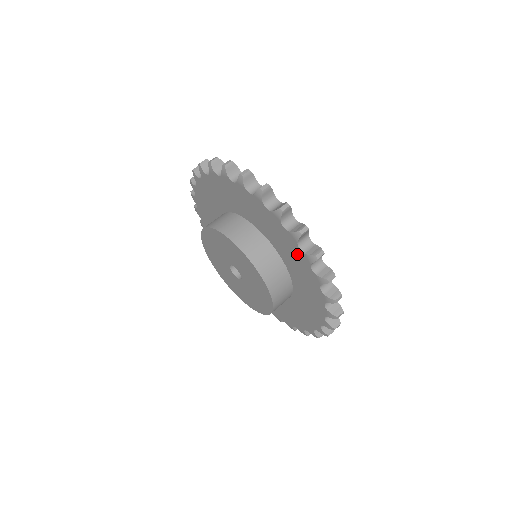
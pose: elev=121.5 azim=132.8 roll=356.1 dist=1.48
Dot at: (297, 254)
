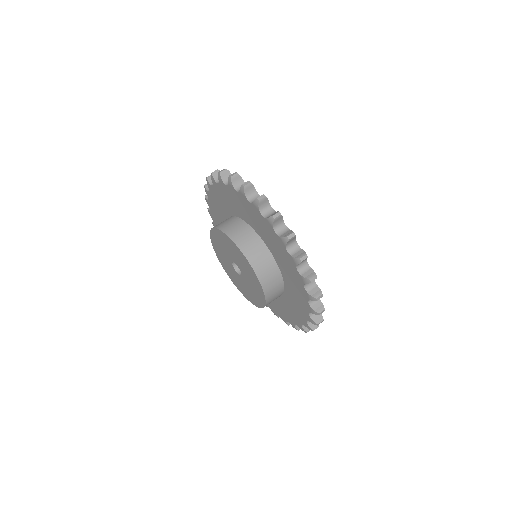
Dot at: (286, 256)
